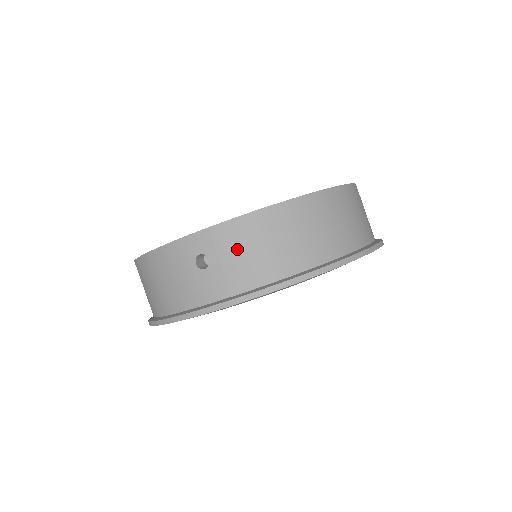
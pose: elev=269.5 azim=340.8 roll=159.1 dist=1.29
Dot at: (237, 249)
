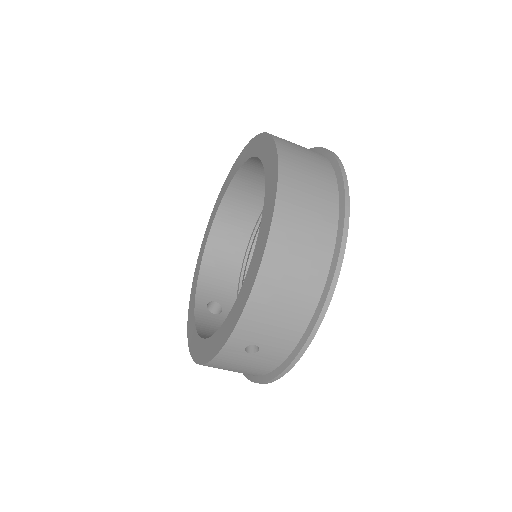
Dot at: (267, 324)
